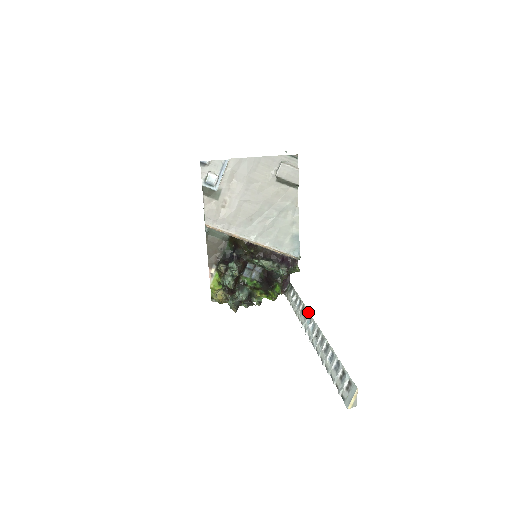
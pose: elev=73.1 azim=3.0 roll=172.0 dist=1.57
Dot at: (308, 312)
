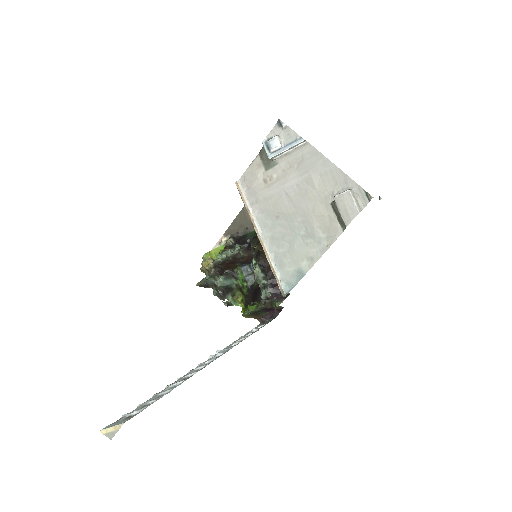
Dot at: occluded
